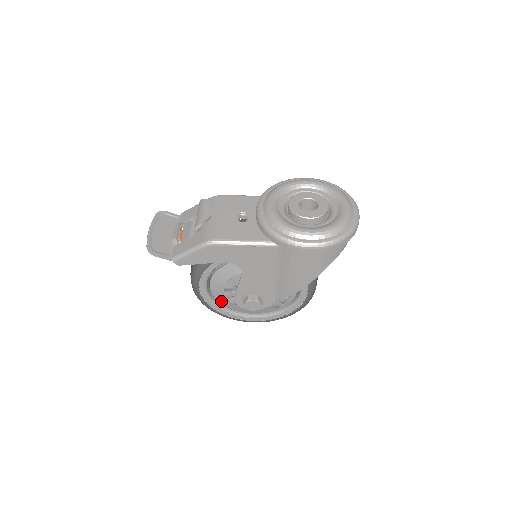
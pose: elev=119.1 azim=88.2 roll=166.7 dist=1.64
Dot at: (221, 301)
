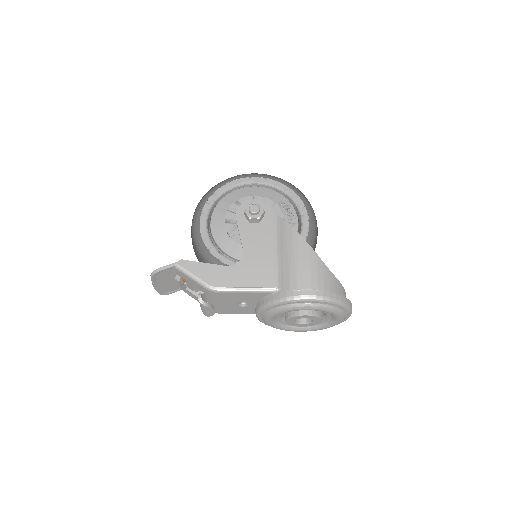
Dot at: occluded
